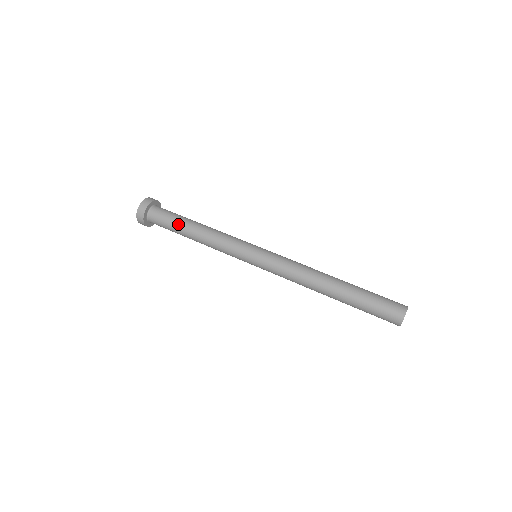
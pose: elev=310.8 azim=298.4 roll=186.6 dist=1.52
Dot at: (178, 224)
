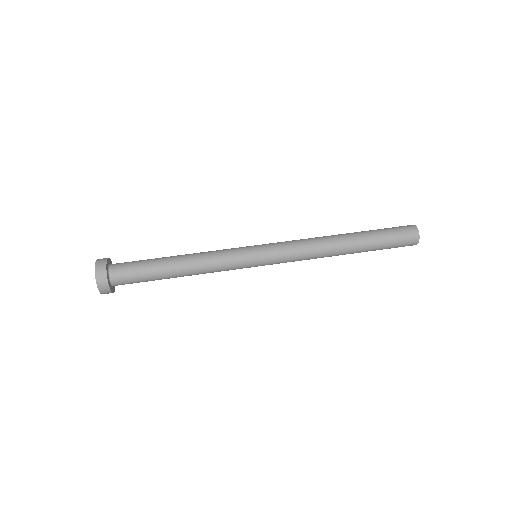
Dot at: (155, 269)
